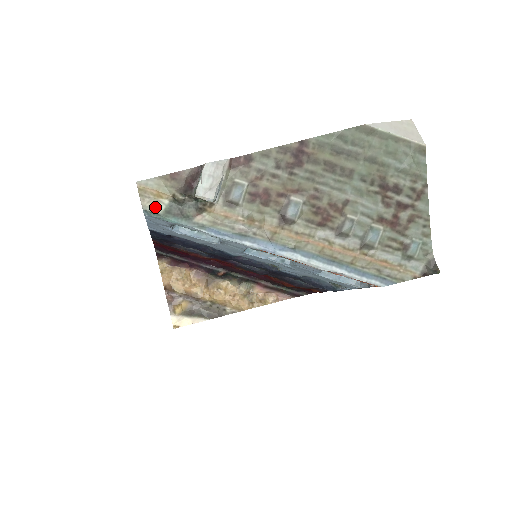
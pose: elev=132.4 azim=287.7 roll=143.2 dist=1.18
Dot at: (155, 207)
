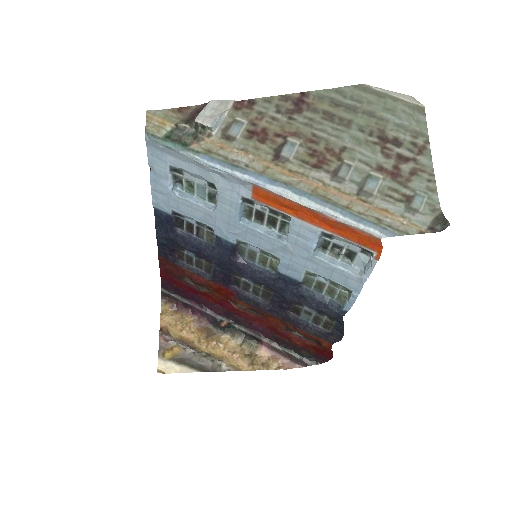
Dot at: (157, 132)
